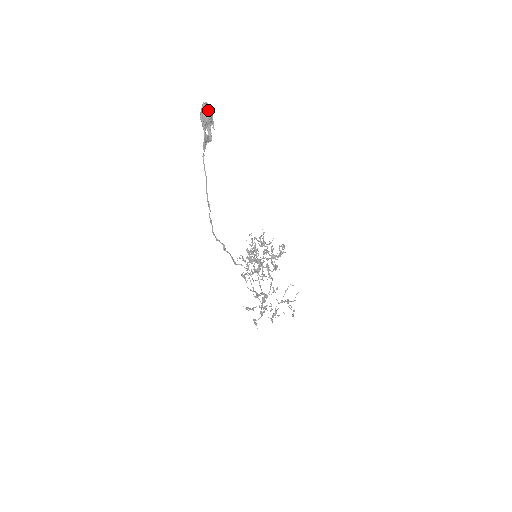
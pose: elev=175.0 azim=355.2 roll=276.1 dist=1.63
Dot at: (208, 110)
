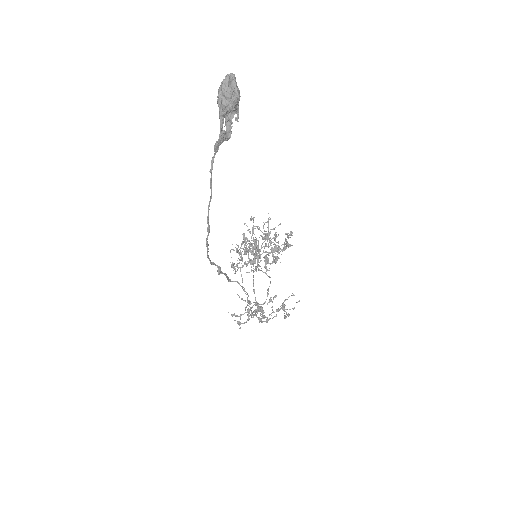
Dot at: (233, 90)
